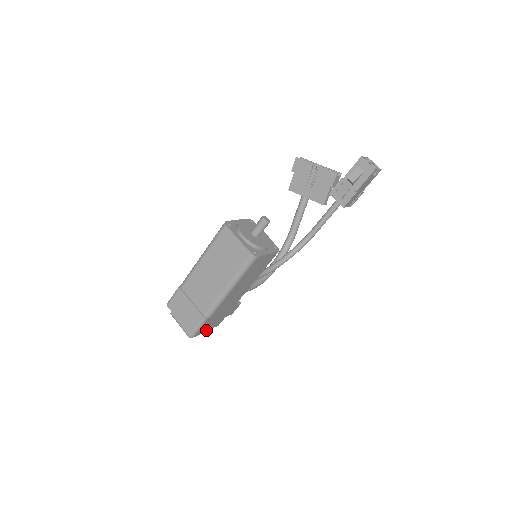
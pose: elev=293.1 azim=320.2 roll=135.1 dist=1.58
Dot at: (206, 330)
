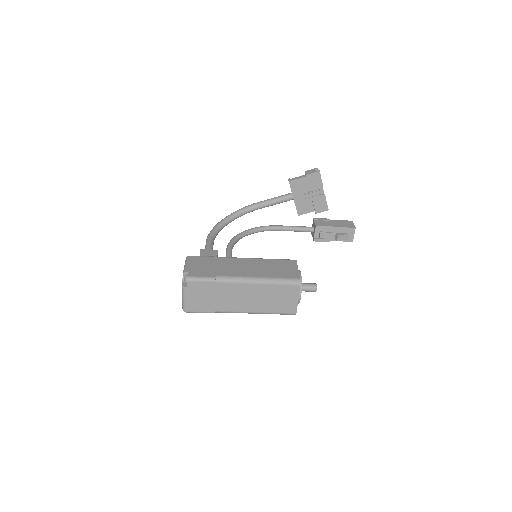
Dot at: occluded
